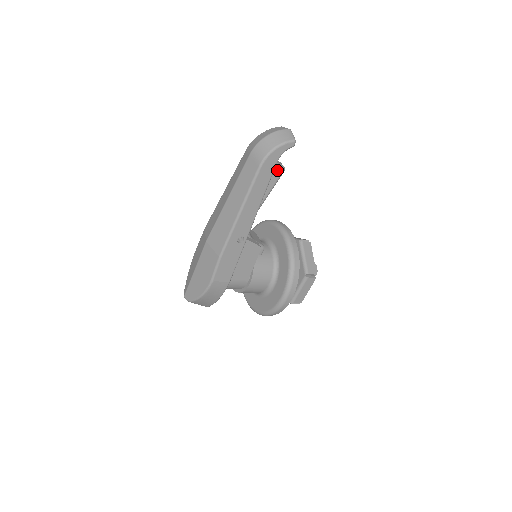
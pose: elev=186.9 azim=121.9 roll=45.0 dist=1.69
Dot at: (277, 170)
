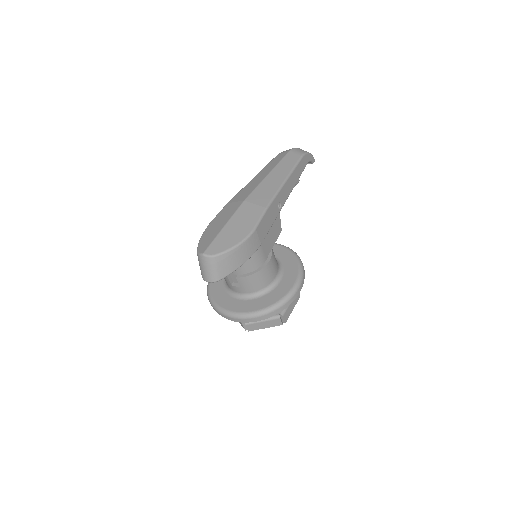
Dot at: occluded
